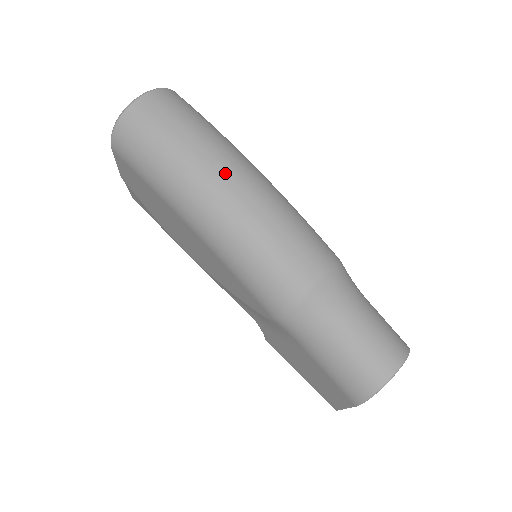
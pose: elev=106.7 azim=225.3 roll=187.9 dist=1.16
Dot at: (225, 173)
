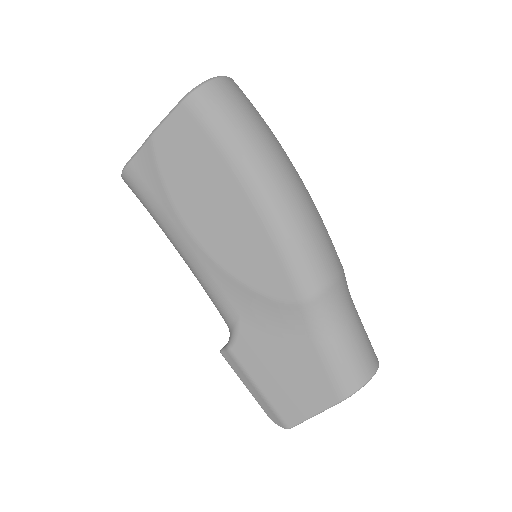
Dot at: (290, 163)
